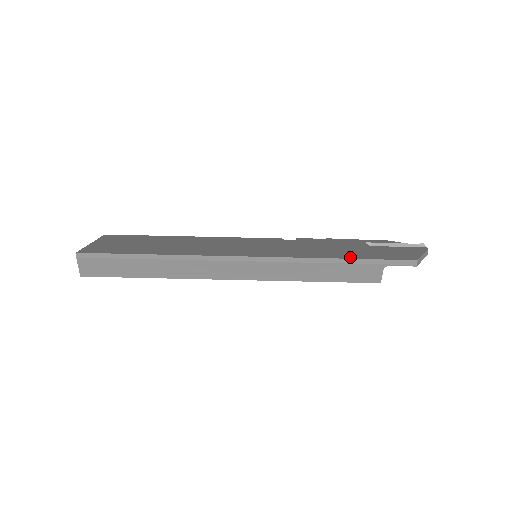
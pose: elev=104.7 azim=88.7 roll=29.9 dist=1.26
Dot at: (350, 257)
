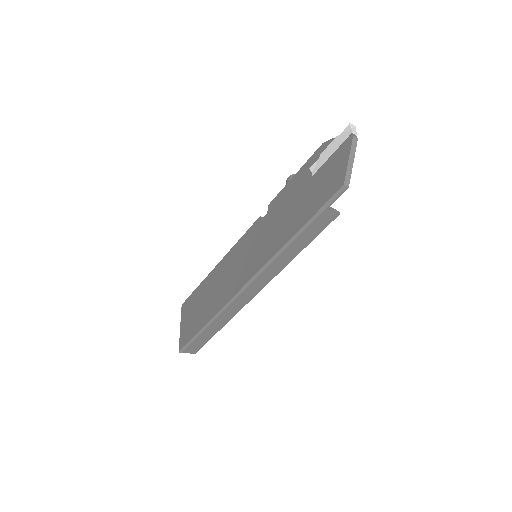
Dot at: (300, 225)
